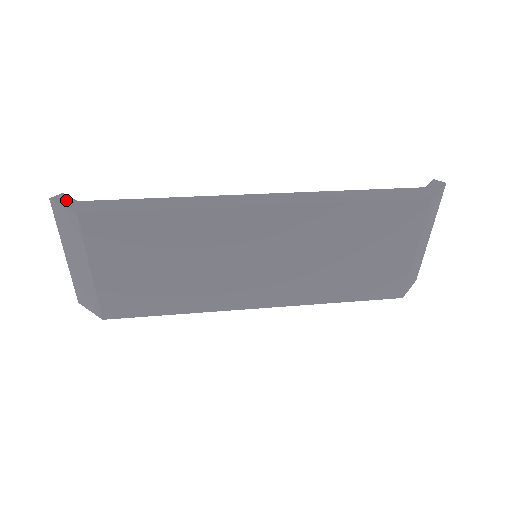
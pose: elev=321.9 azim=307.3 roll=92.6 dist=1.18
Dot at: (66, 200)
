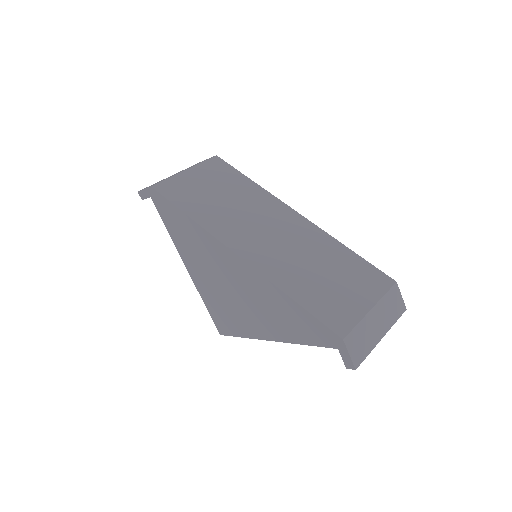
Dot at: occluded
